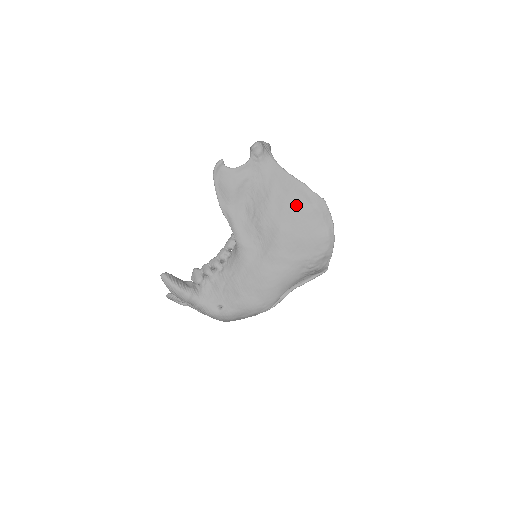
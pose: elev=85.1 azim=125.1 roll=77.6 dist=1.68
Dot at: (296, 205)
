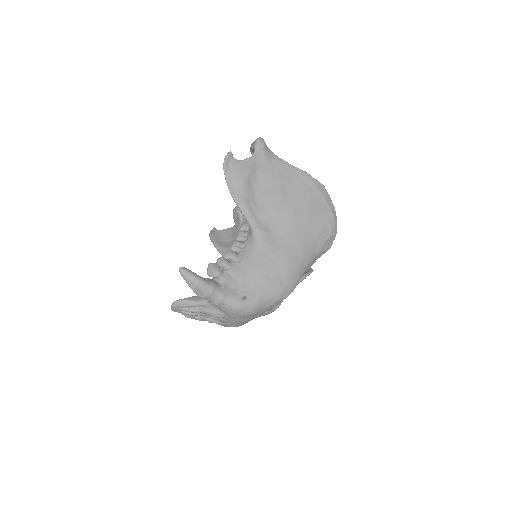
Dot at: (303, 190)
